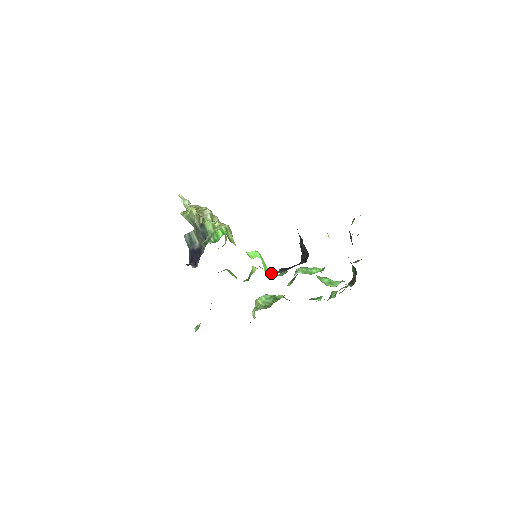
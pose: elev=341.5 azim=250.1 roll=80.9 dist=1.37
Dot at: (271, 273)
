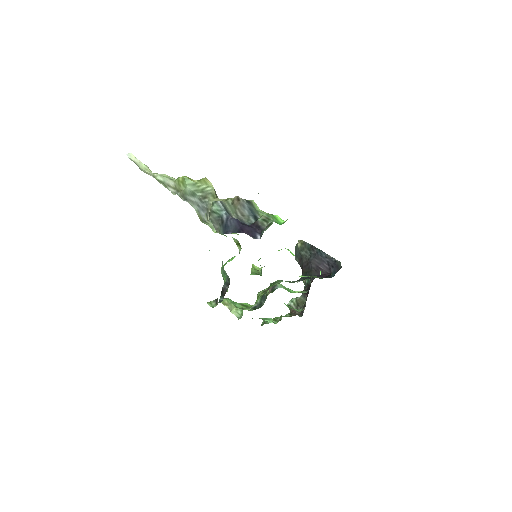
Dot at: occluded
